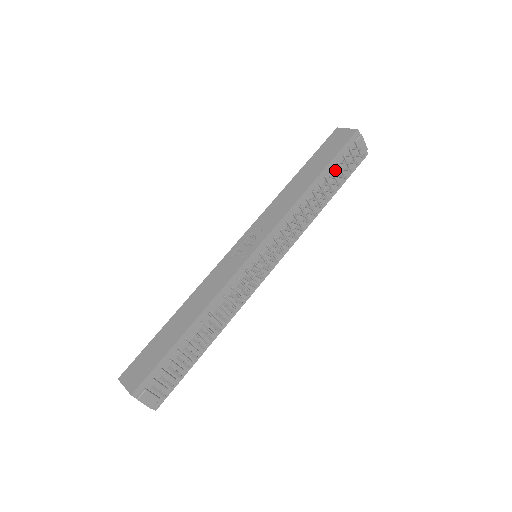
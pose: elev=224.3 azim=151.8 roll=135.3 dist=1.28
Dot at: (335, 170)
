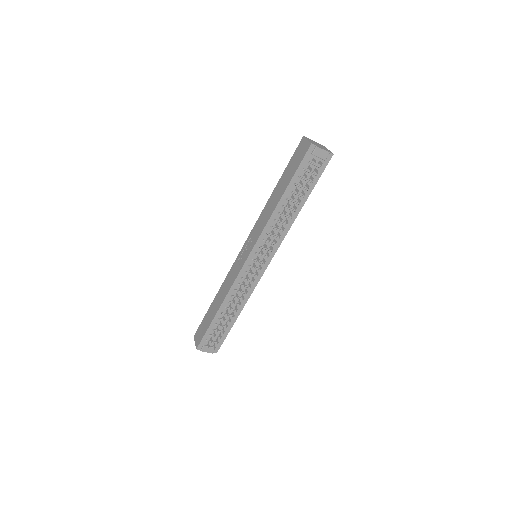
Dot at: (299, 183)
